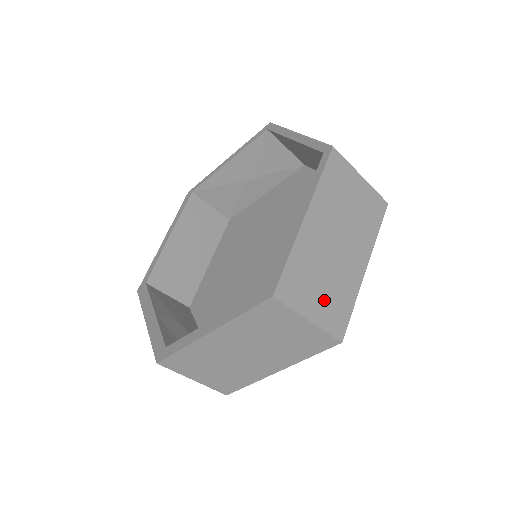
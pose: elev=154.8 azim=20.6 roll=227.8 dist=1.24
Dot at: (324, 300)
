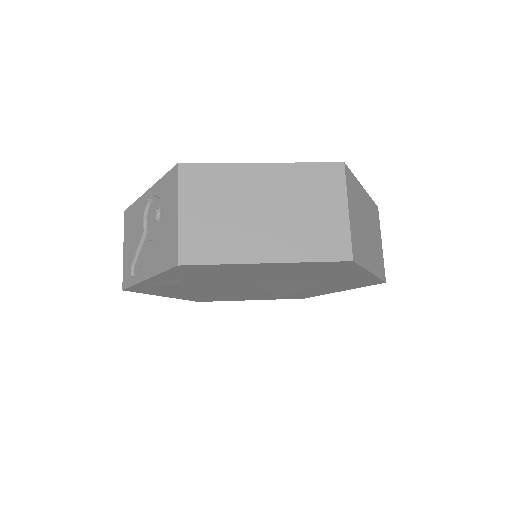
Dot at: (356, 225)
